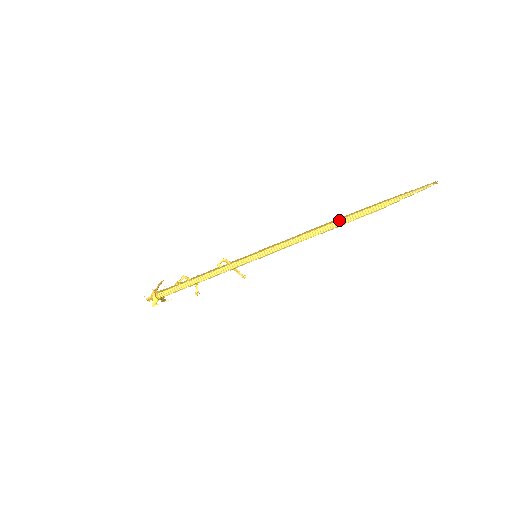
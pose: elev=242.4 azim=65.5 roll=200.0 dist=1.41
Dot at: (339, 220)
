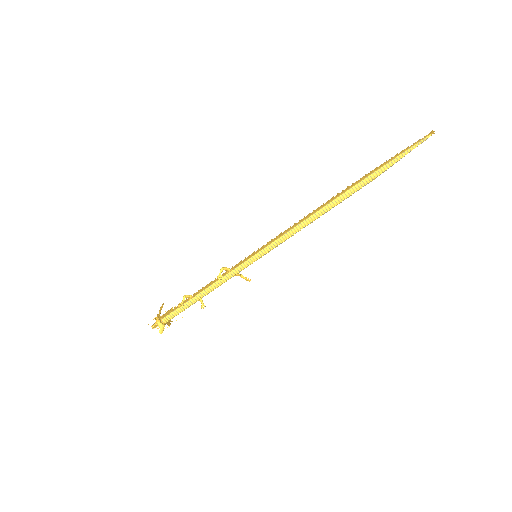
Dot at: (337, 198)
